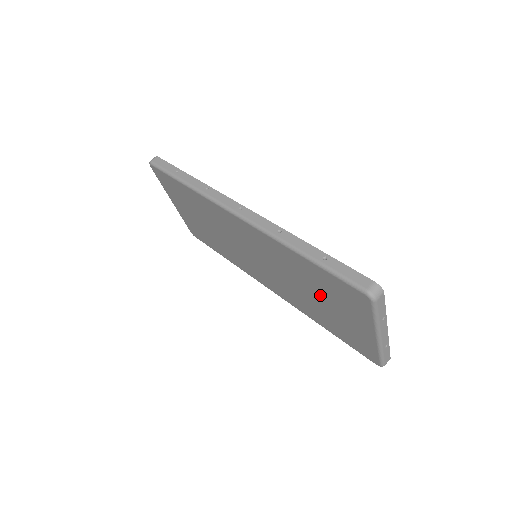
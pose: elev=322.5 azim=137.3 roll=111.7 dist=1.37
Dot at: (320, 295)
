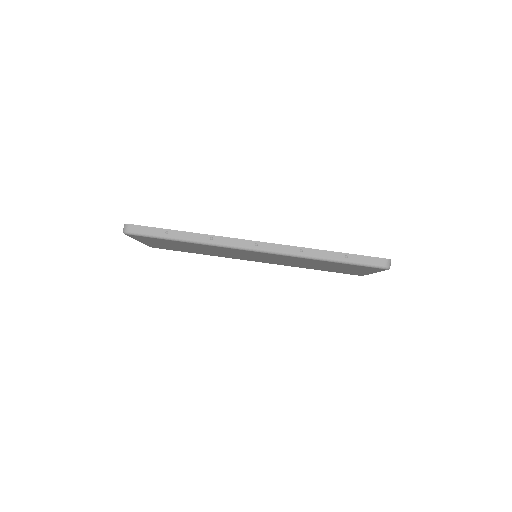
Dot at: (328, 266)
